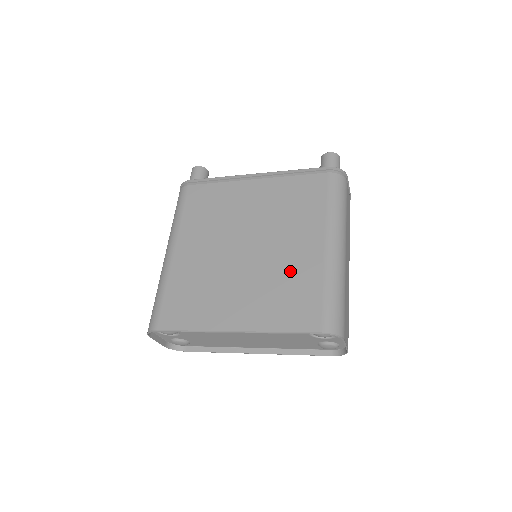
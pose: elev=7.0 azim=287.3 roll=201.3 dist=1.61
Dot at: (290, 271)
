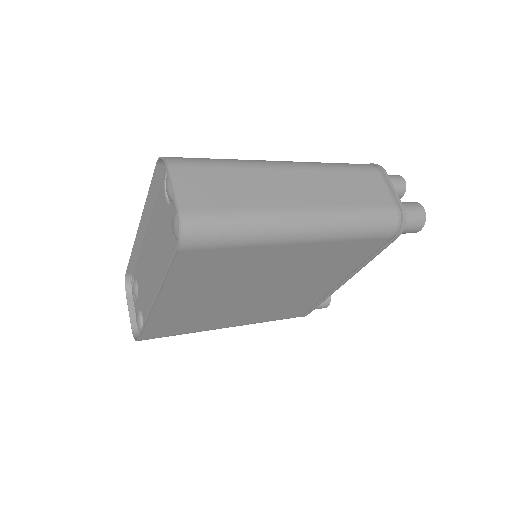
Dot at: occluded
